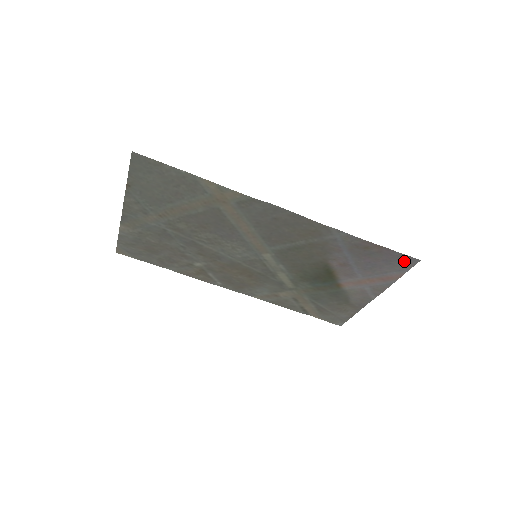
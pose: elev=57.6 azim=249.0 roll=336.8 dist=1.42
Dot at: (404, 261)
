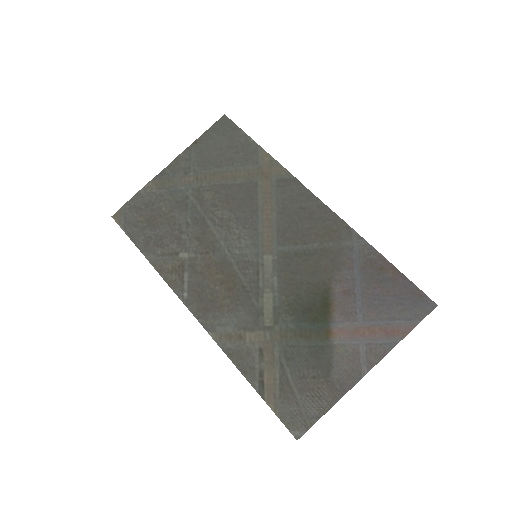
Dot at: (418, 303)
